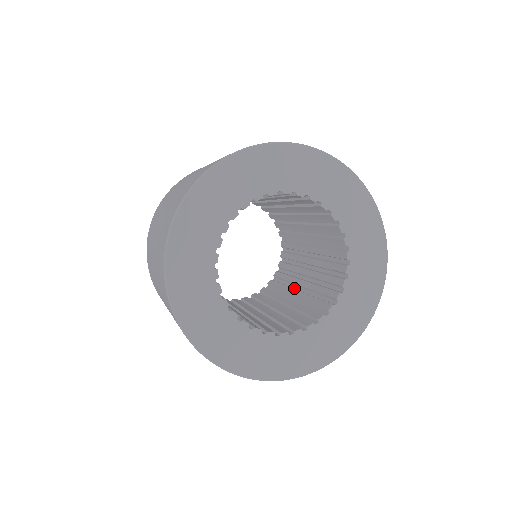
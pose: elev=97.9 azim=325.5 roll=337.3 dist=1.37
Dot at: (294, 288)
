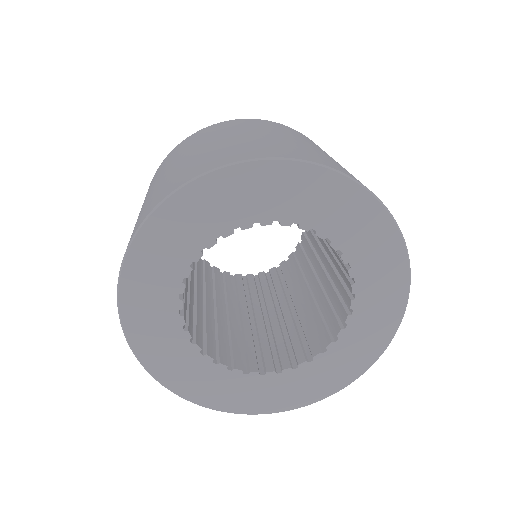
Dot at: (287, 299)
